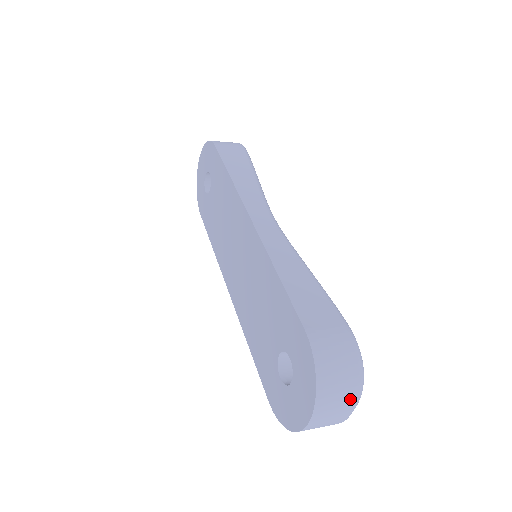
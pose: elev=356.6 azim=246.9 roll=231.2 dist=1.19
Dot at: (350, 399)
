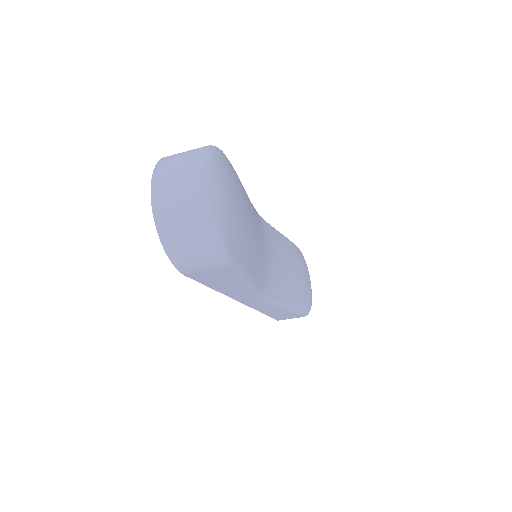
Dot at: (190, 163)
